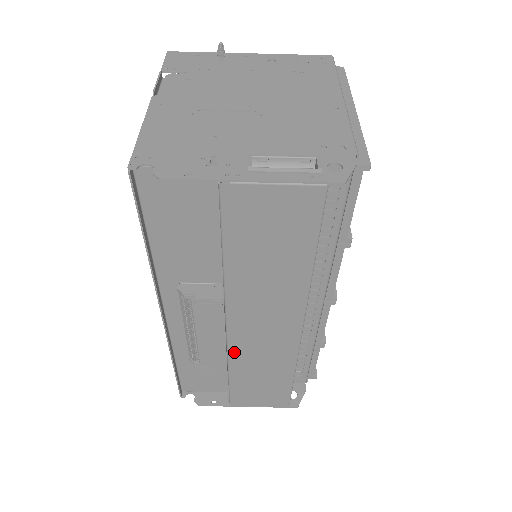
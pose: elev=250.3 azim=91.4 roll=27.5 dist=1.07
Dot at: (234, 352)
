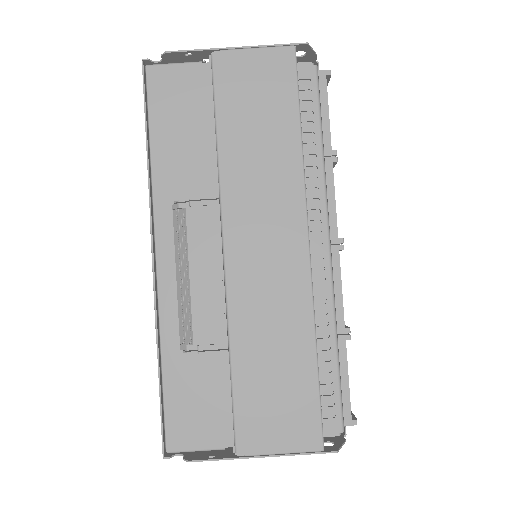
Dot at: (235, 301)
